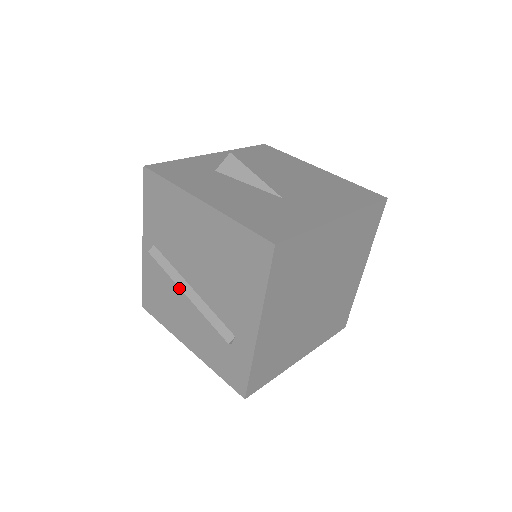
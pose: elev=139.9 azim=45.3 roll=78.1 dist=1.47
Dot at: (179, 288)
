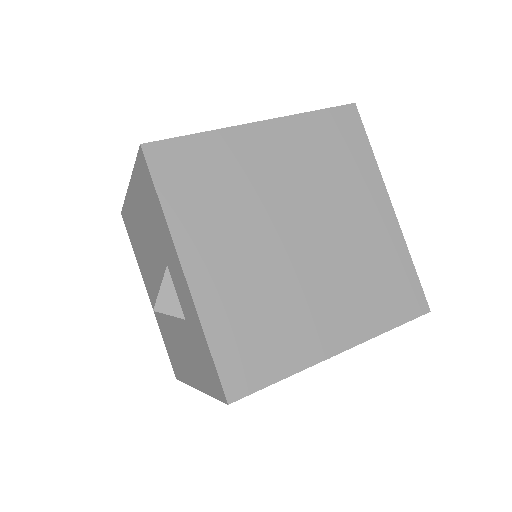
Dot at: occluded
